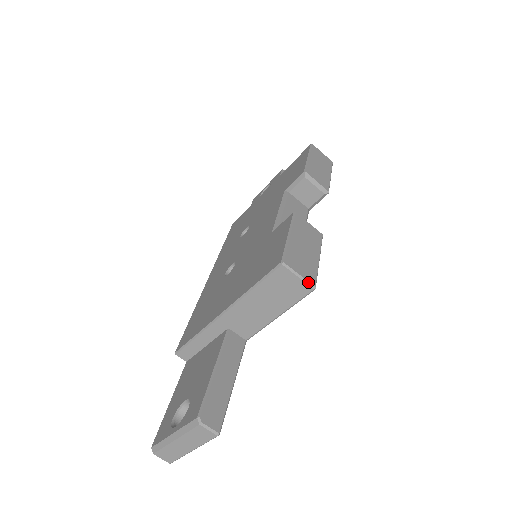
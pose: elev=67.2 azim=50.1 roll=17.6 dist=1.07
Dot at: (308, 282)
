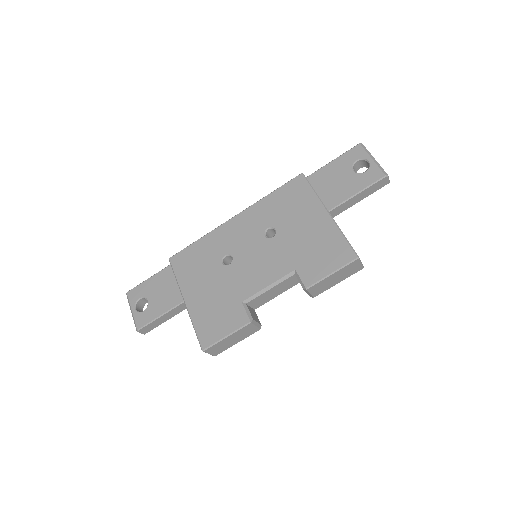
Dot at: (212, 355)
